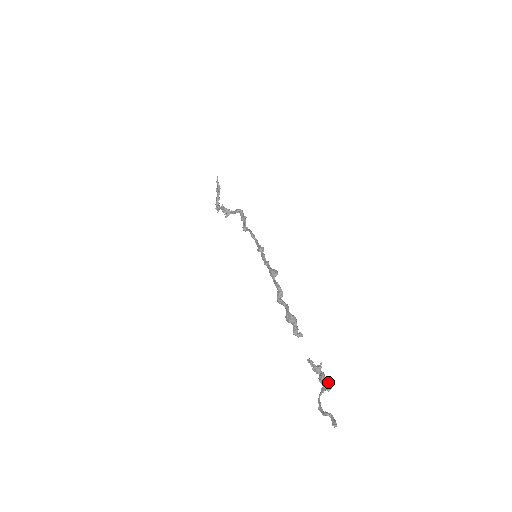
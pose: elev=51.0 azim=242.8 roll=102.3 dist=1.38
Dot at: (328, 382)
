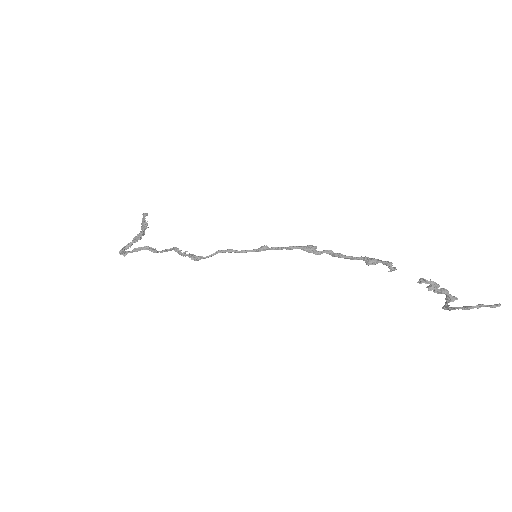
Dot at: (448, 296)
